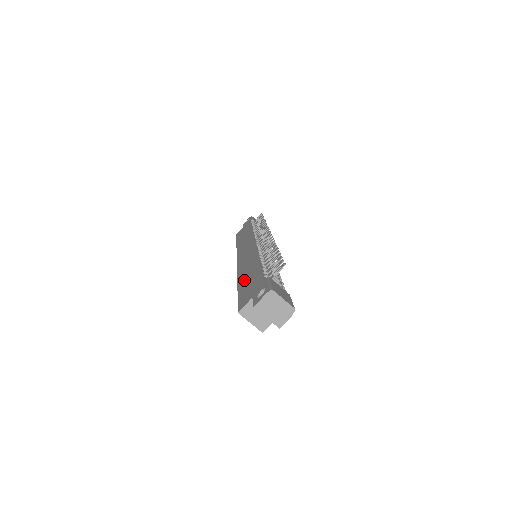
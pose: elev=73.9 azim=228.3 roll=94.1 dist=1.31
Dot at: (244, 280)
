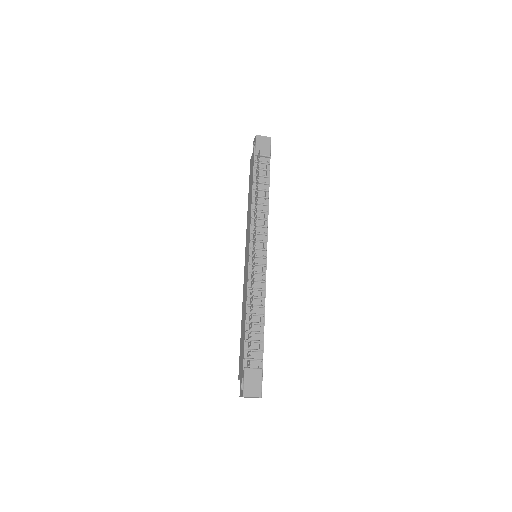
Dot at: (242, 330)
